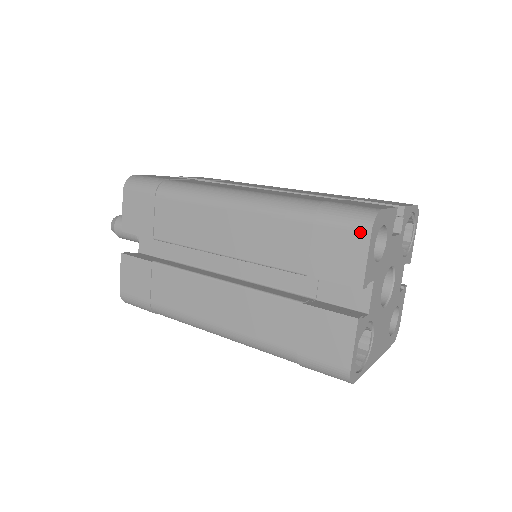
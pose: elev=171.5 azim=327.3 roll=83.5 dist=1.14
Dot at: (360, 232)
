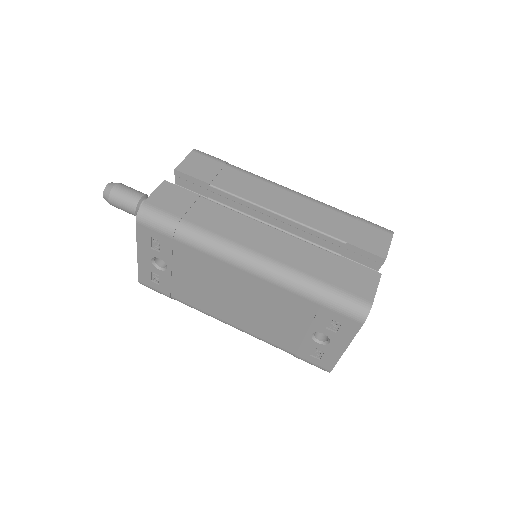
Dot at: (386, 232)
